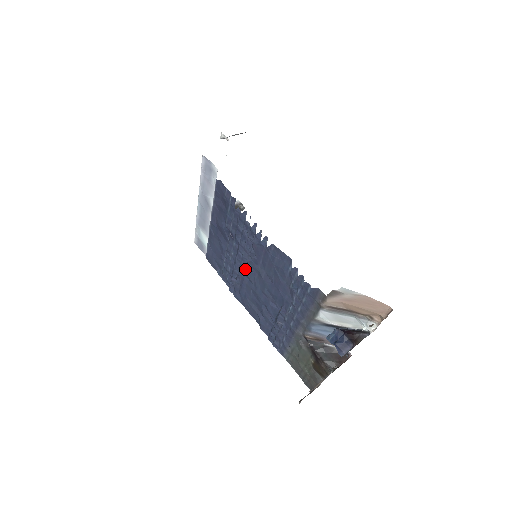
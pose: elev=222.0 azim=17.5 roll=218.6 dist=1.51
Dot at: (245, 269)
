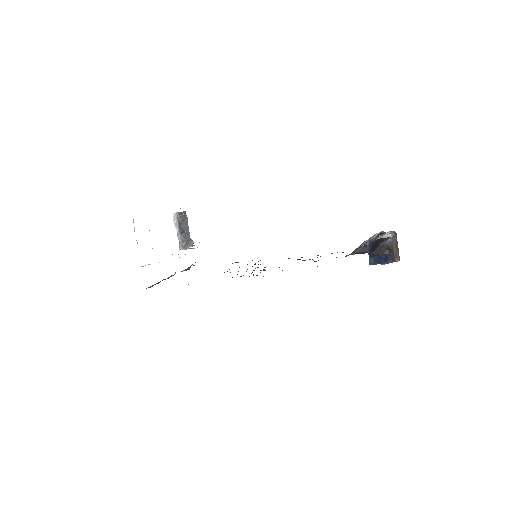
Dot at: occluded
